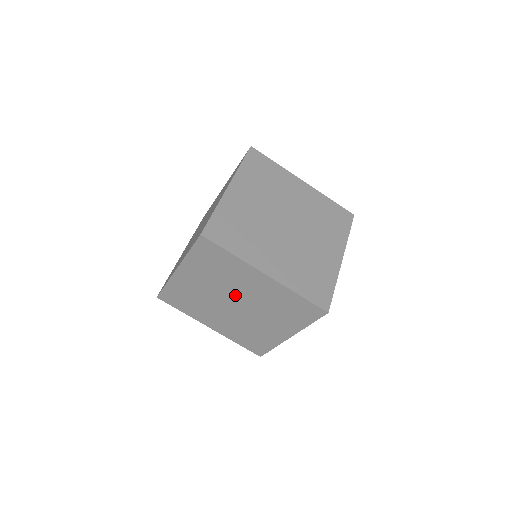
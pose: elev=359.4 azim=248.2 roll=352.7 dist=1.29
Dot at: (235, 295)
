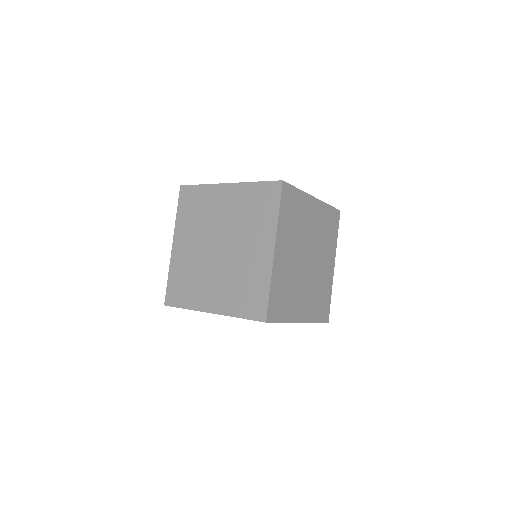
Dot at: (216, 233)
